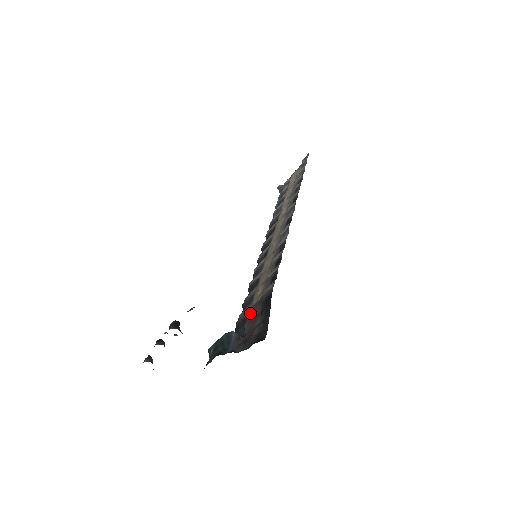
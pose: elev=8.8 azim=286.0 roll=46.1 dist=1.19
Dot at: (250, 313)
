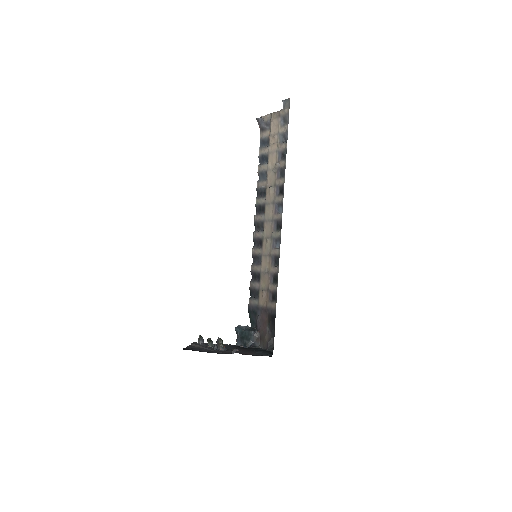
Dot at: (259, 311)
